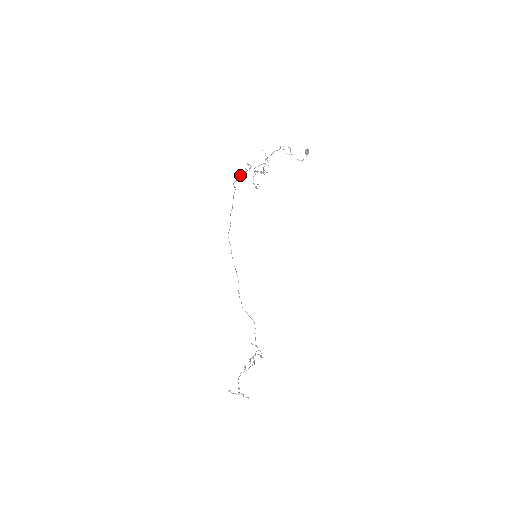
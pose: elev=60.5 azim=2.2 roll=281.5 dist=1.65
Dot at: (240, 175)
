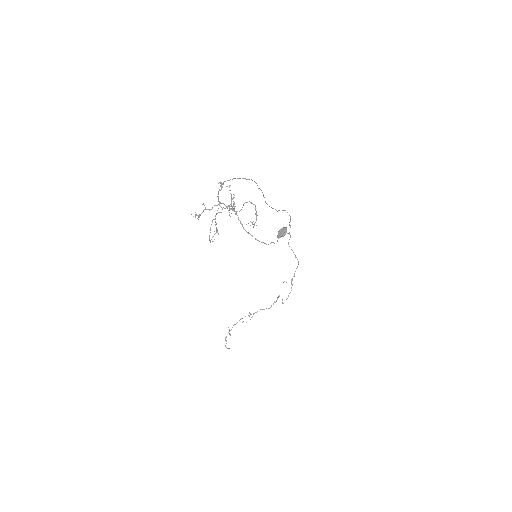
Dot at: (221, 183)
